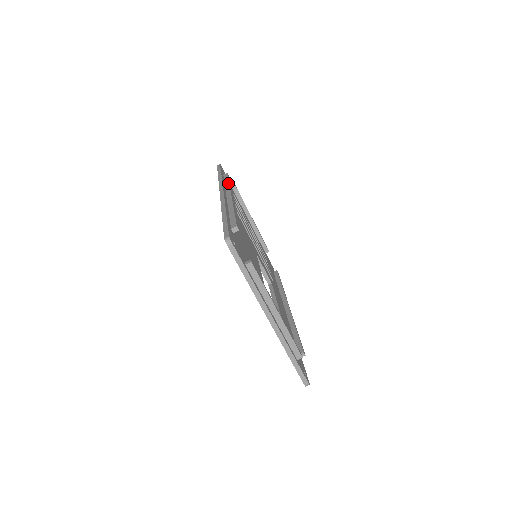
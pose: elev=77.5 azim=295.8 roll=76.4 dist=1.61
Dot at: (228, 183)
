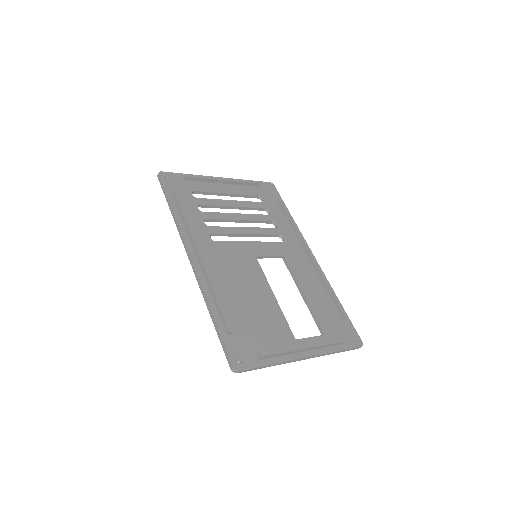
Dot at: (185, 222)
